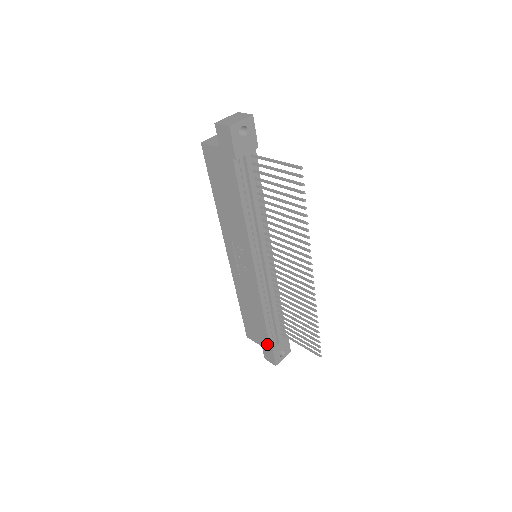
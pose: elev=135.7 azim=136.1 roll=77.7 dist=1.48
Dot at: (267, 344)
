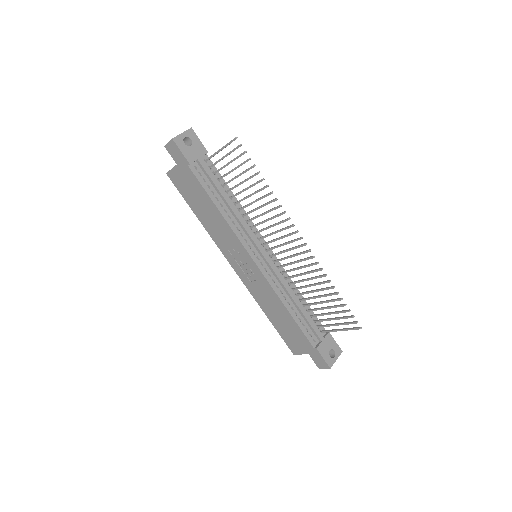
Dot at: (309, 346)
